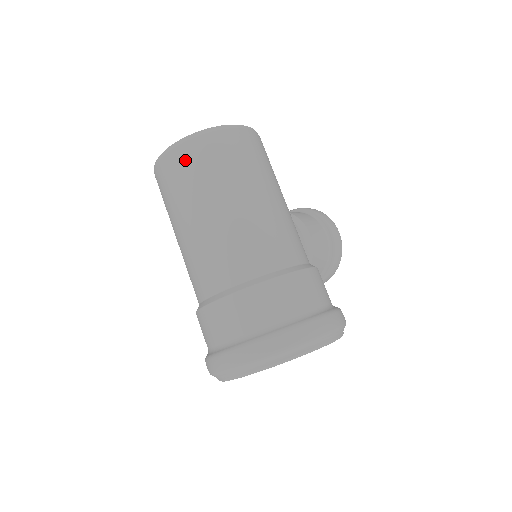
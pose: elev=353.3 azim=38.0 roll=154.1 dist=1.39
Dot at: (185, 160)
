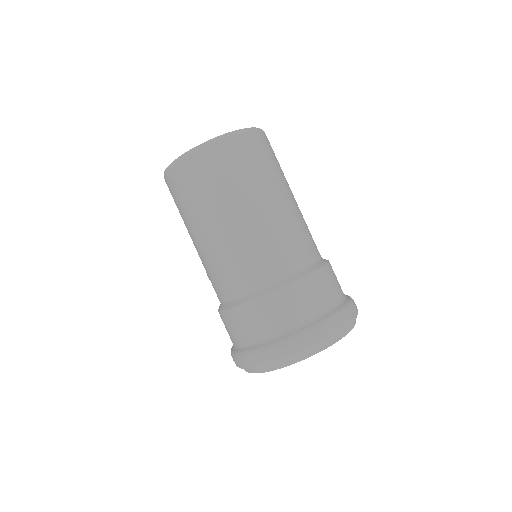
Dot at: (246, 150)
